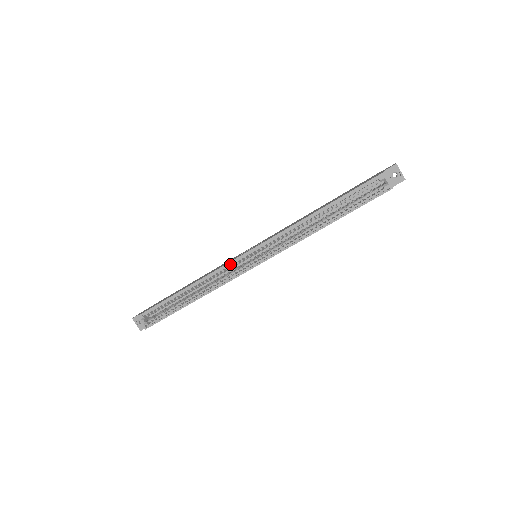
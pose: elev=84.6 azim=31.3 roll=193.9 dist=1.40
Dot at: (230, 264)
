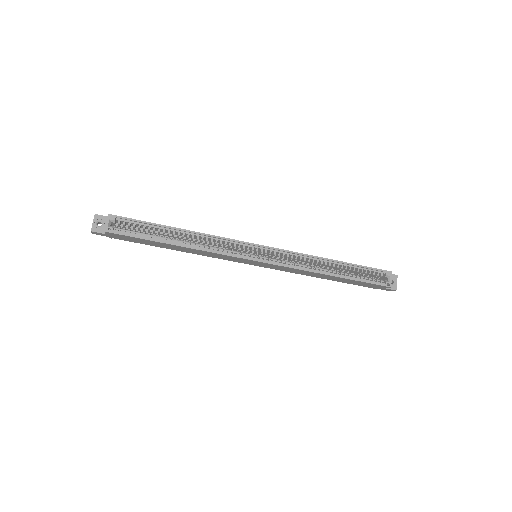
Dot at: (237, 242)
